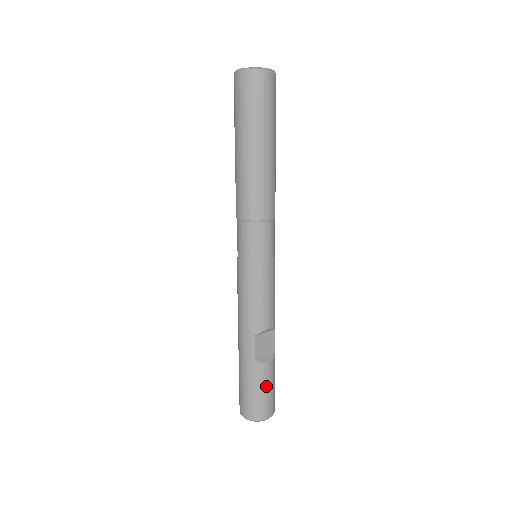
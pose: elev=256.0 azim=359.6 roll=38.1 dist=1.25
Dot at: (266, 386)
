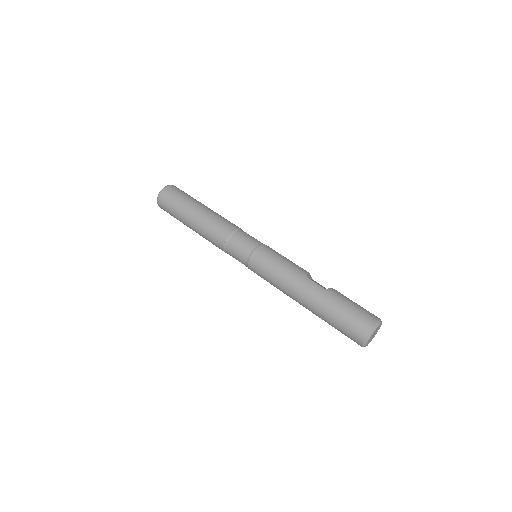
Dot at: (351, 301)
